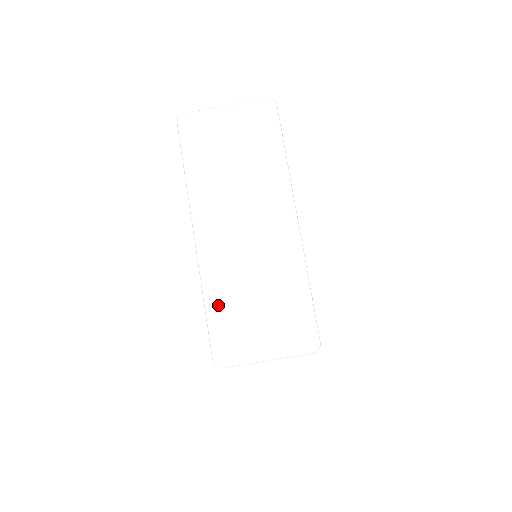
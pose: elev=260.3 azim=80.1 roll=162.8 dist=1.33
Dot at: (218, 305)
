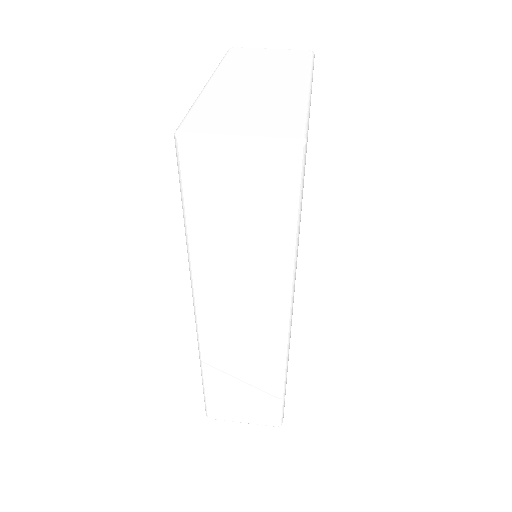
Dot at: (205, 106)
